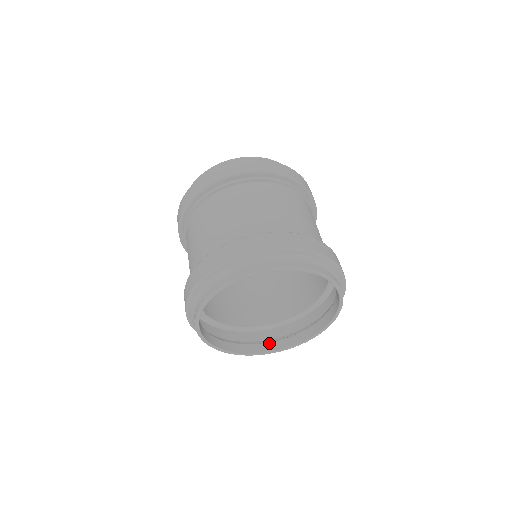
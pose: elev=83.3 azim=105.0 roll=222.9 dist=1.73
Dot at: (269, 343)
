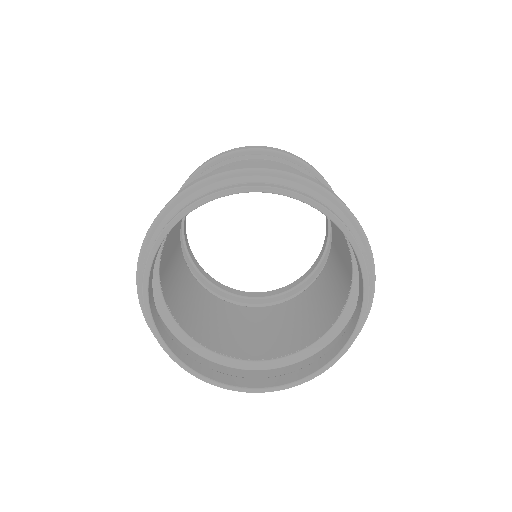
Dot at: (261, 378)
